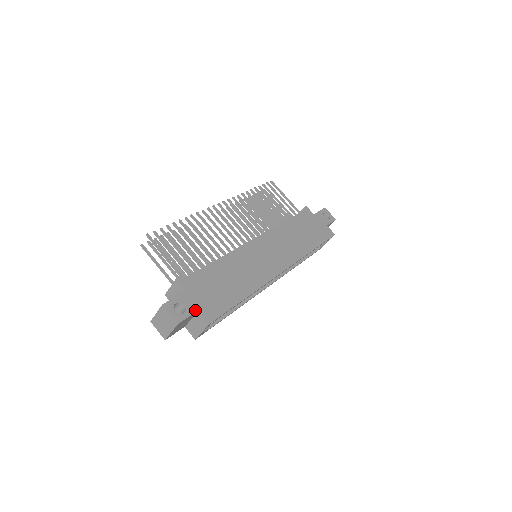
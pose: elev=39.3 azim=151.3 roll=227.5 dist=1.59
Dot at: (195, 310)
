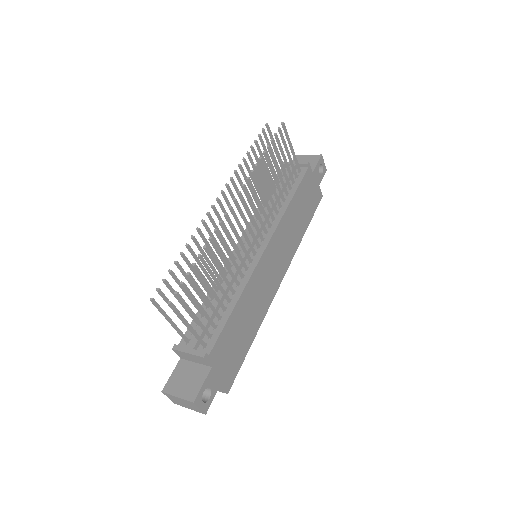
Dot at: (218, 387)
